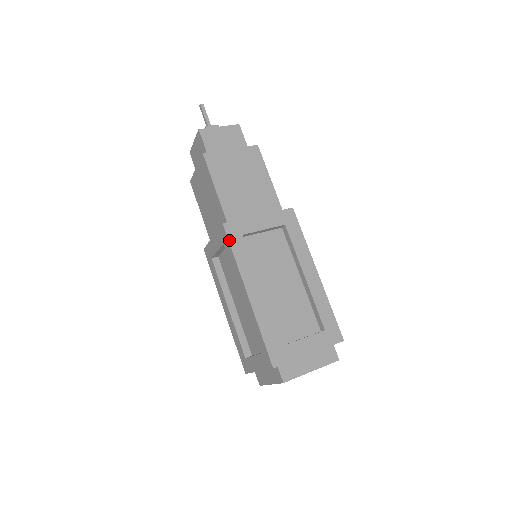
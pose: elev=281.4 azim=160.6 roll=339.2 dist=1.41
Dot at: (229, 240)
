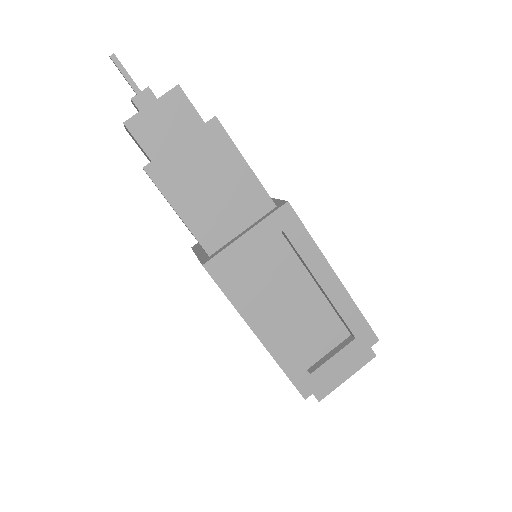
Dot at: (217, 283)
